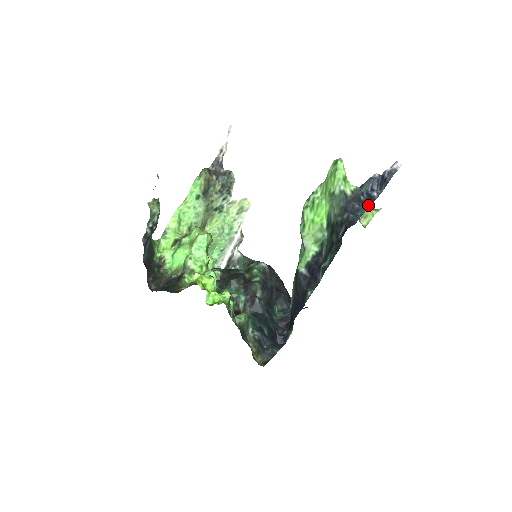
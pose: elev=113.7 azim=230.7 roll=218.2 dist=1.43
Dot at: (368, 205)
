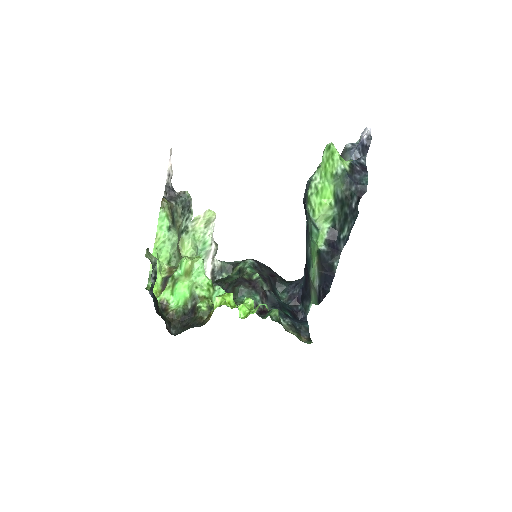
Dot at: (366, 172)
